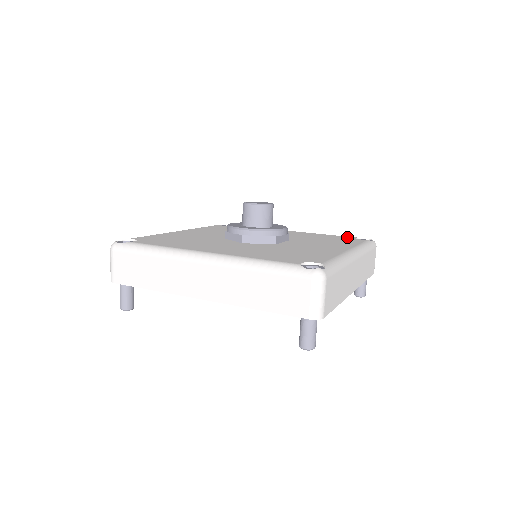
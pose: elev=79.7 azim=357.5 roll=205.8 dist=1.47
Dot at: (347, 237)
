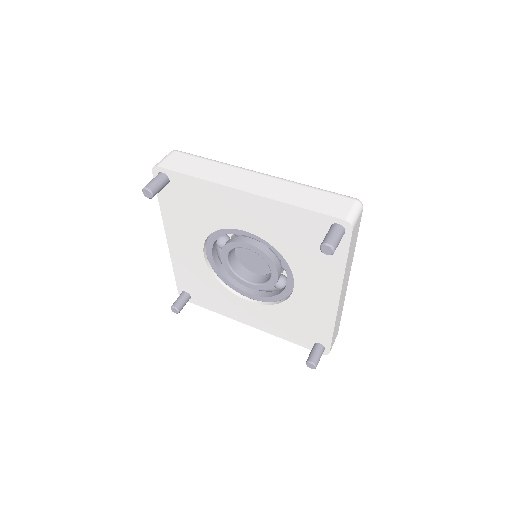
Dot at: occluded
